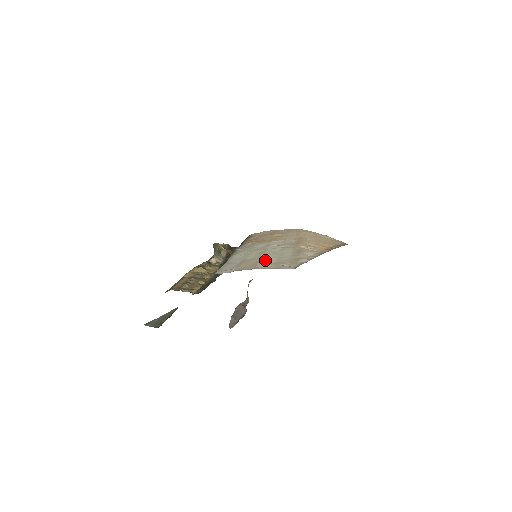
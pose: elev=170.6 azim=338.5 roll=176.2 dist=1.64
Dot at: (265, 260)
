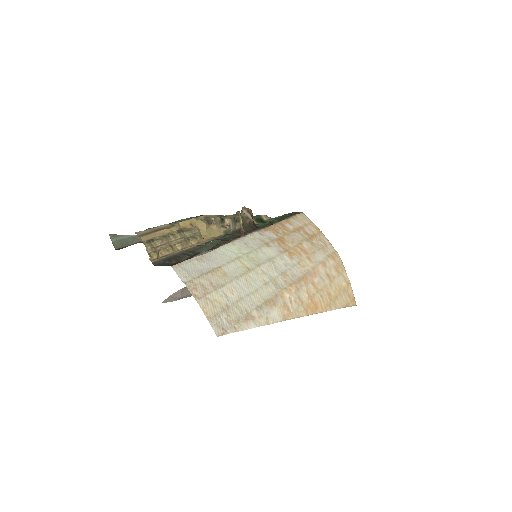
Dot at: (227, 290)
